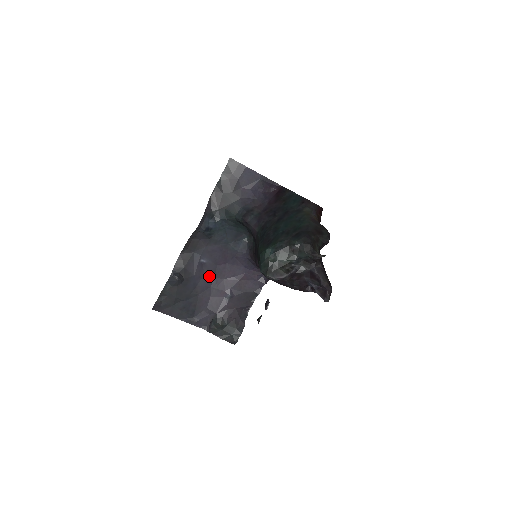
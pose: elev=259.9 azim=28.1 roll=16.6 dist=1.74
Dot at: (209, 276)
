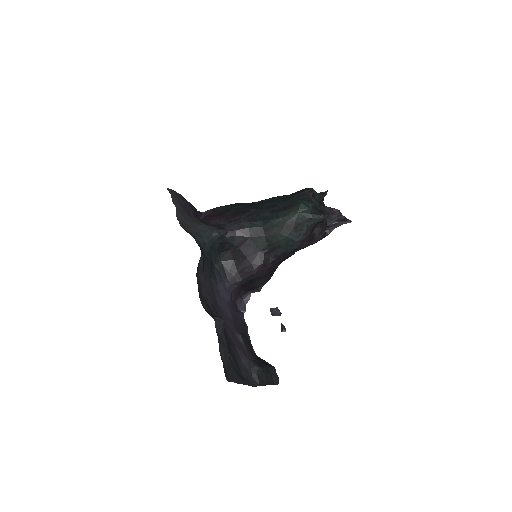
Dot at: occluded
